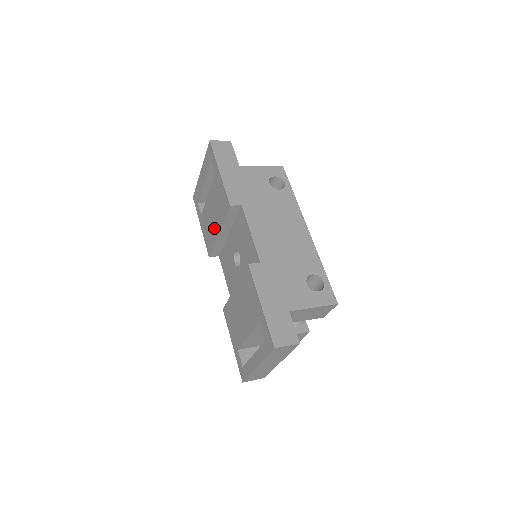
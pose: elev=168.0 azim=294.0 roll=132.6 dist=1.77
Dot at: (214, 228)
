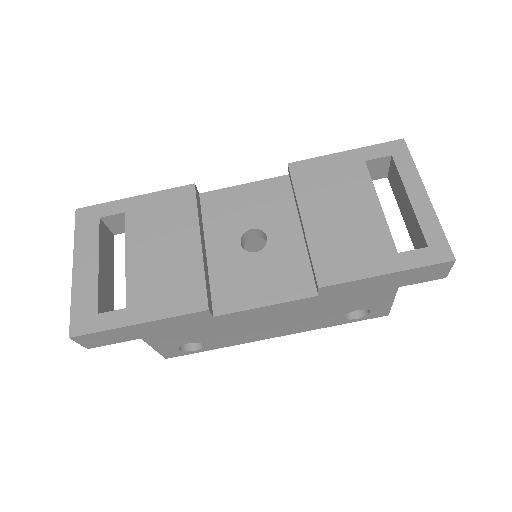
Dot at: (184, 255)
